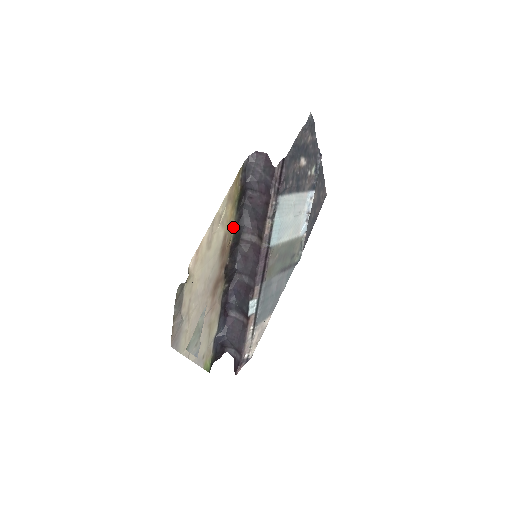
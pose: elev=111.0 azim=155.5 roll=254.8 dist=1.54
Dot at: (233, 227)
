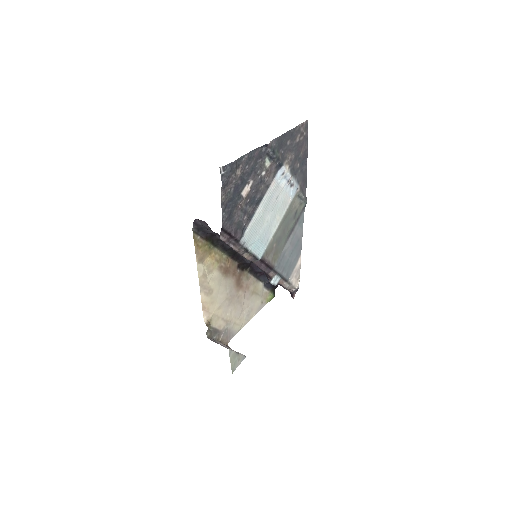
Dot at: (222, 254)
